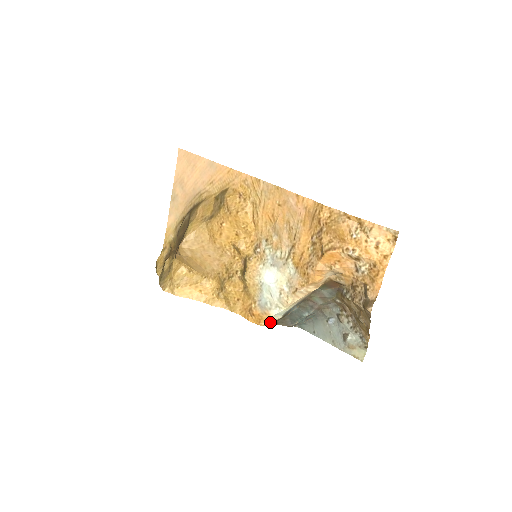
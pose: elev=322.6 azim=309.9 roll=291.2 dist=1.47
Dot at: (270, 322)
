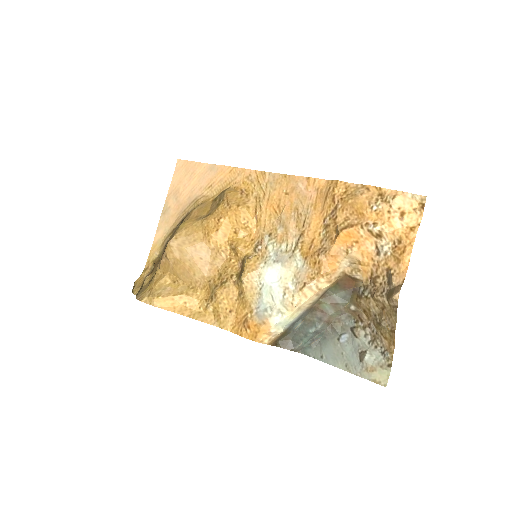
Dot at: (268, 338)
